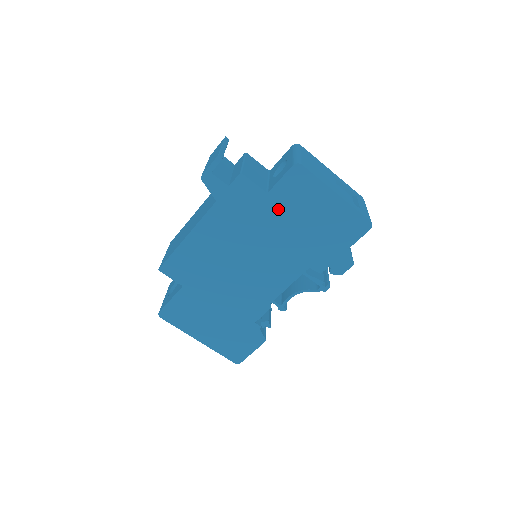
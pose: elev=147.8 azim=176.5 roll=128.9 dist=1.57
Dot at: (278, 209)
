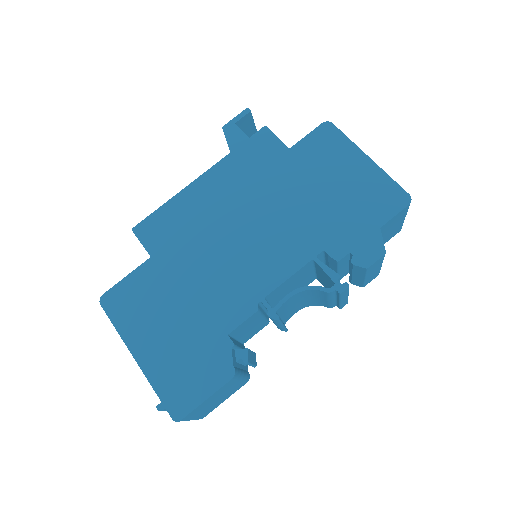
Dot at: (297, 168)
